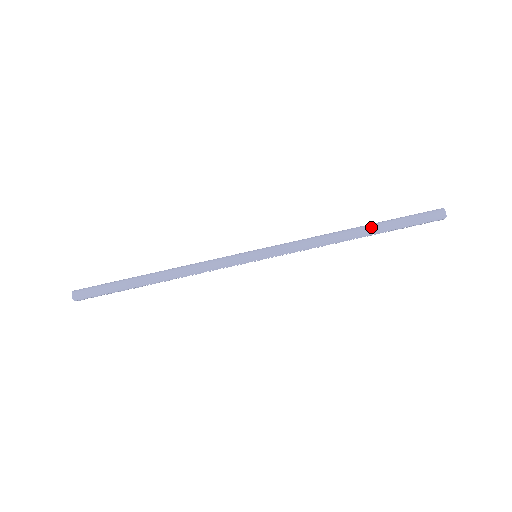
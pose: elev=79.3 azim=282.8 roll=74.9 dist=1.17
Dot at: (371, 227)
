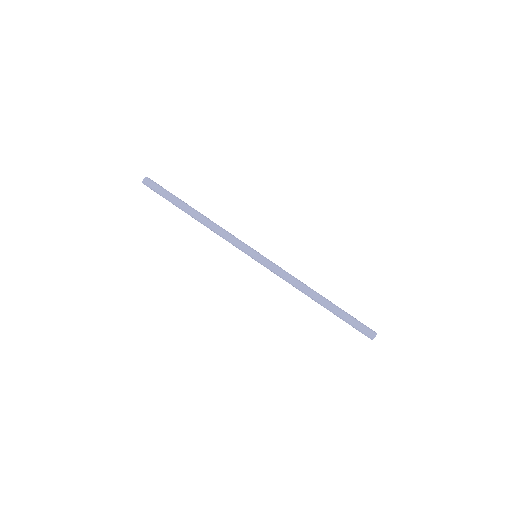
Dot at: (328, 306)
